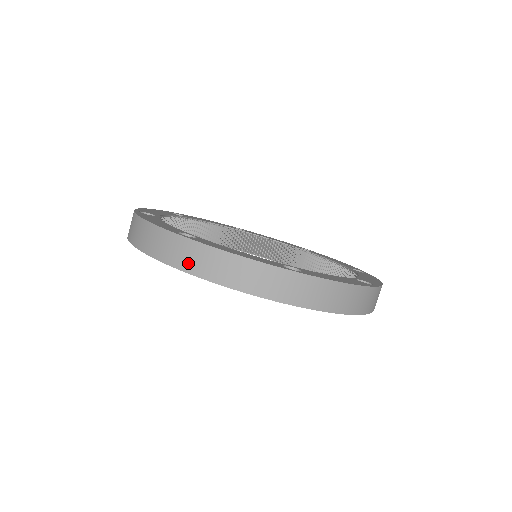
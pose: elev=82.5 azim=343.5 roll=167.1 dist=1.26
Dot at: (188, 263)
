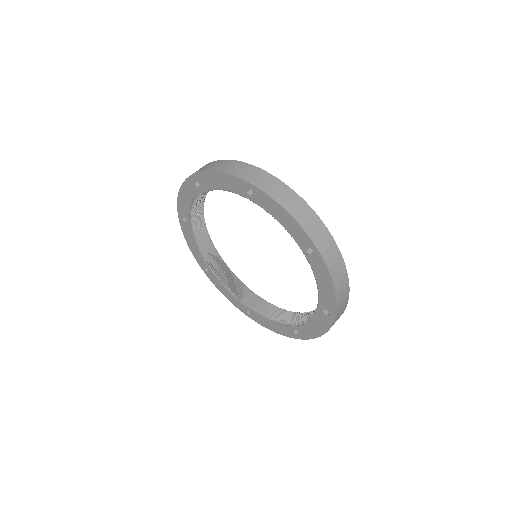
Dot at: (268, 188)
